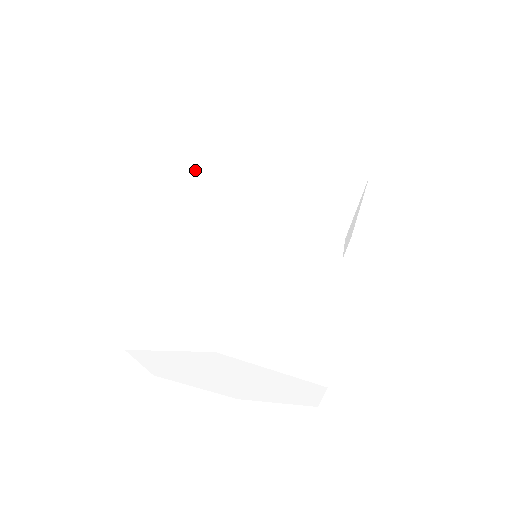
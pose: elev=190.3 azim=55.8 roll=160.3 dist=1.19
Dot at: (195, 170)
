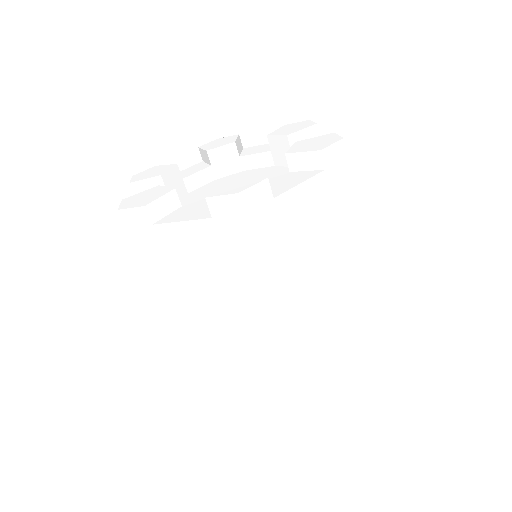
Dot at: occluded
